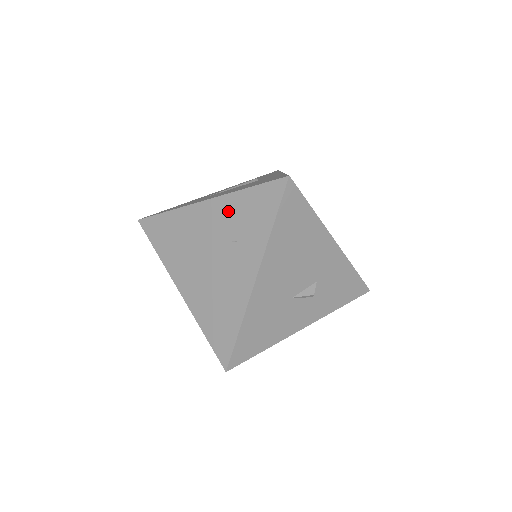
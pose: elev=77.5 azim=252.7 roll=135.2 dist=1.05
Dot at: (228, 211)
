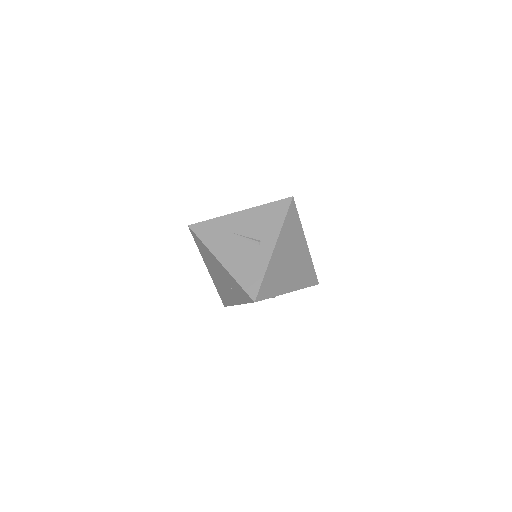
Dot at: (229, 278)
